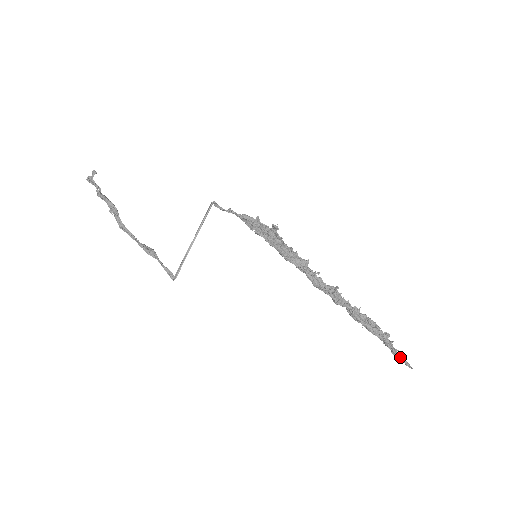
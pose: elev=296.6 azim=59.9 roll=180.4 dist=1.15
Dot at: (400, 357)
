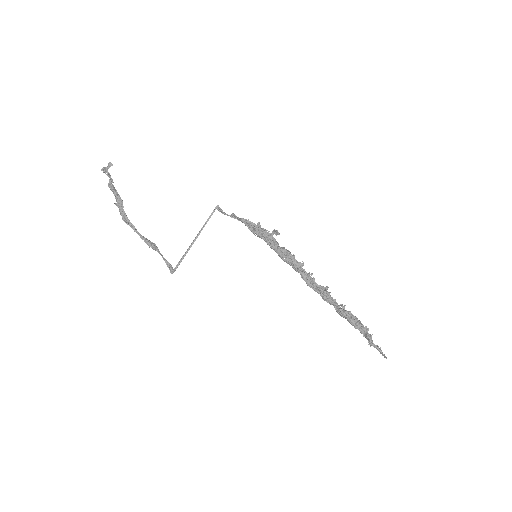
Dot at: (377, 348)
